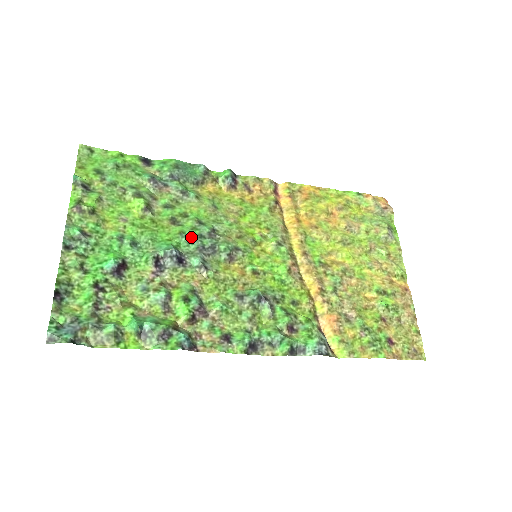
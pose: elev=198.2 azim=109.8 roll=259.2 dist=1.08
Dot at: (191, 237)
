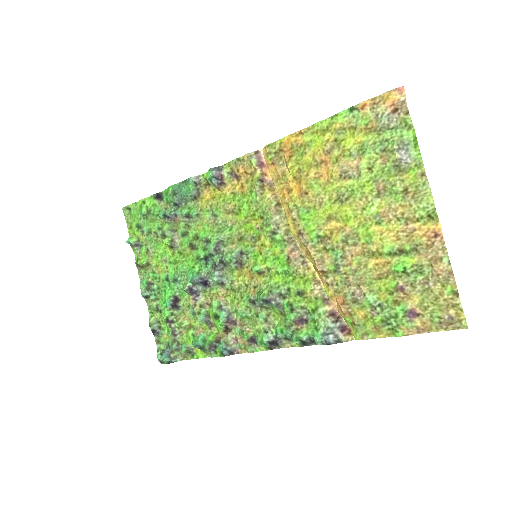
Dot at: (205, 259)
